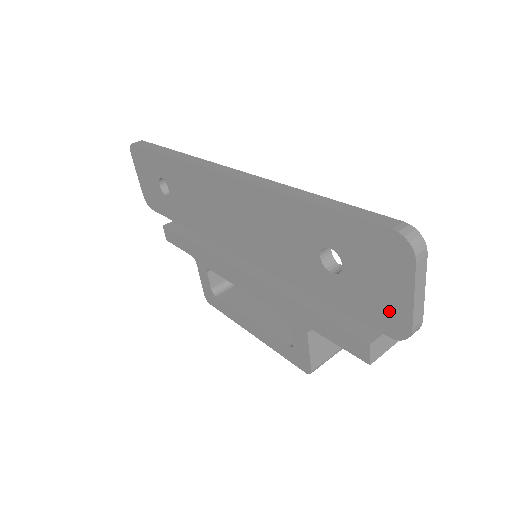
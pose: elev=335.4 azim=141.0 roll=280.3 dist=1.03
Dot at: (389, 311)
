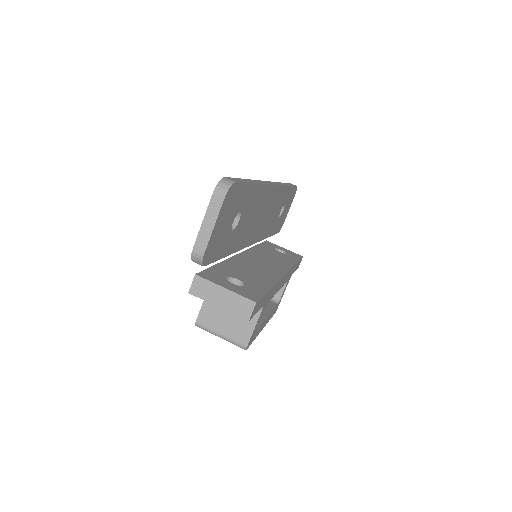
Dot at: occluded
